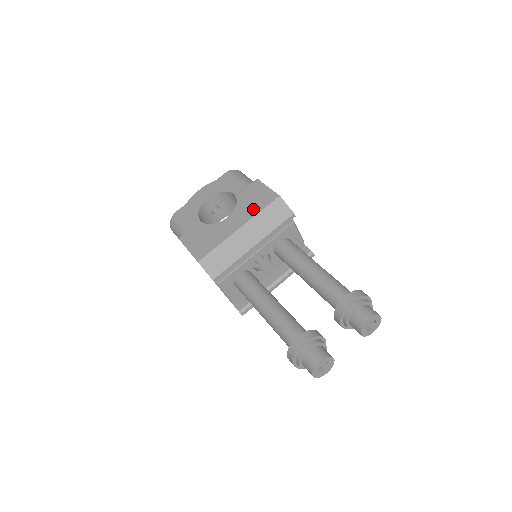
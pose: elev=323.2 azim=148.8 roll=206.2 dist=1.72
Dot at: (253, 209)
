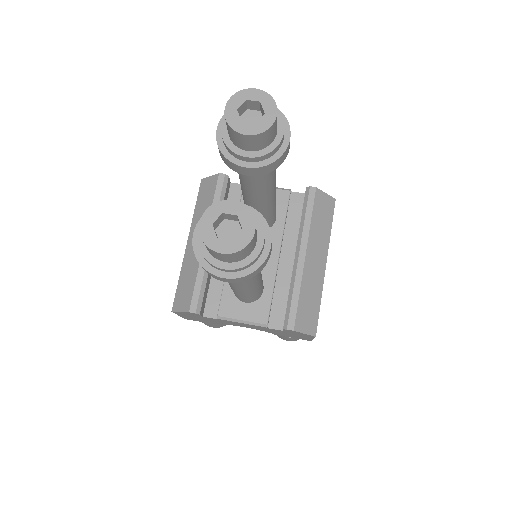
Dot at: occluded
